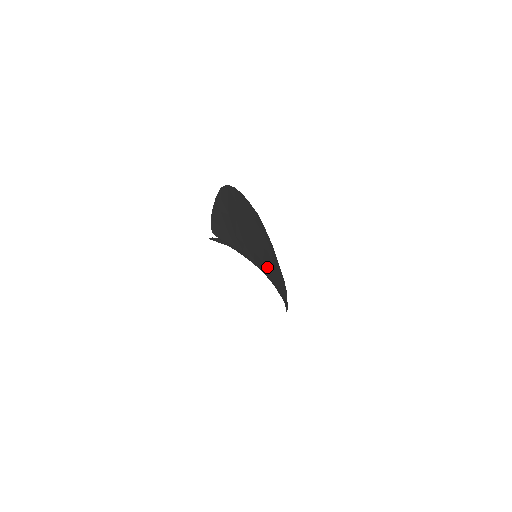
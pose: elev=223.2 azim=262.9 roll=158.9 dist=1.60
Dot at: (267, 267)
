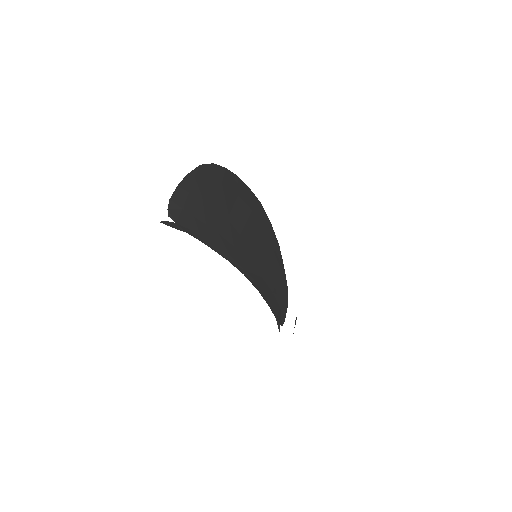
Dot at: (255, 268)
